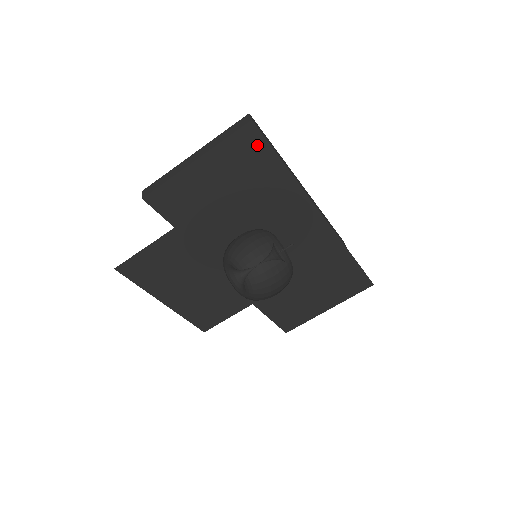
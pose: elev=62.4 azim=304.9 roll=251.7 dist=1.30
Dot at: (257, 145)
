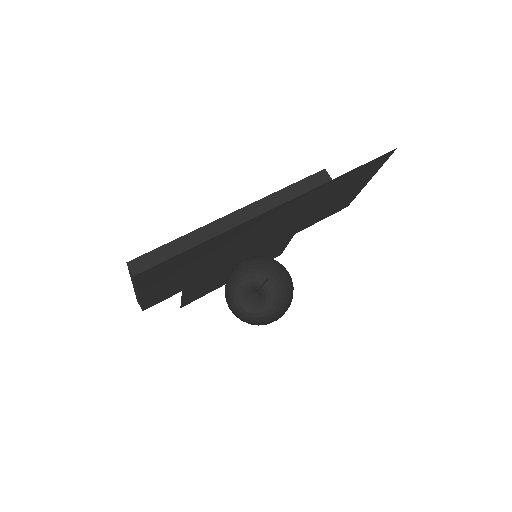
Dot at: (161, 267)
